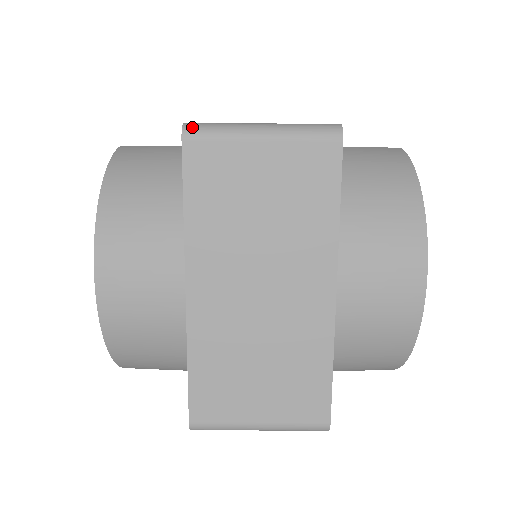
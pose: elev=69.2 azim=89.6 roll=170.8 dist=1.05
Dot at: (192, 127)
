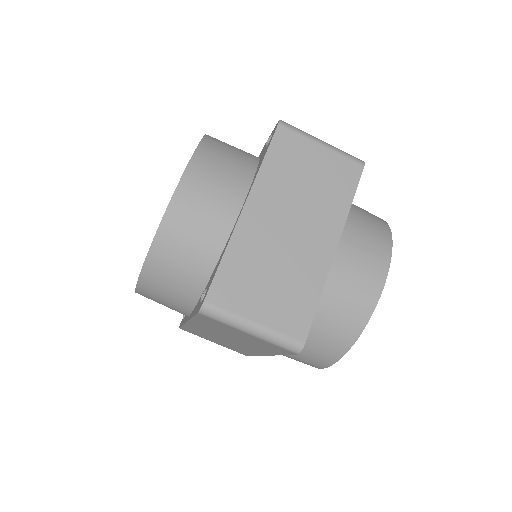
Dot at: (285, 122)
